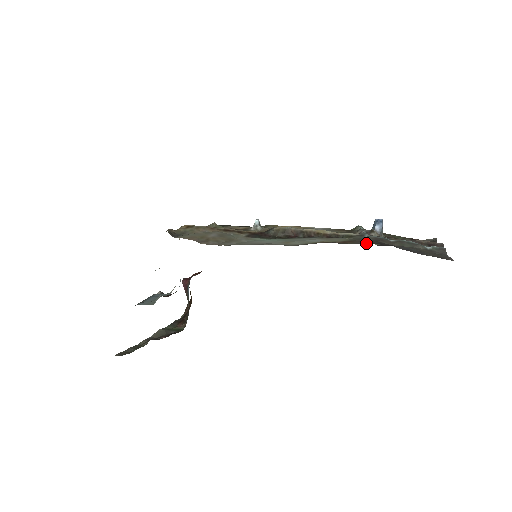
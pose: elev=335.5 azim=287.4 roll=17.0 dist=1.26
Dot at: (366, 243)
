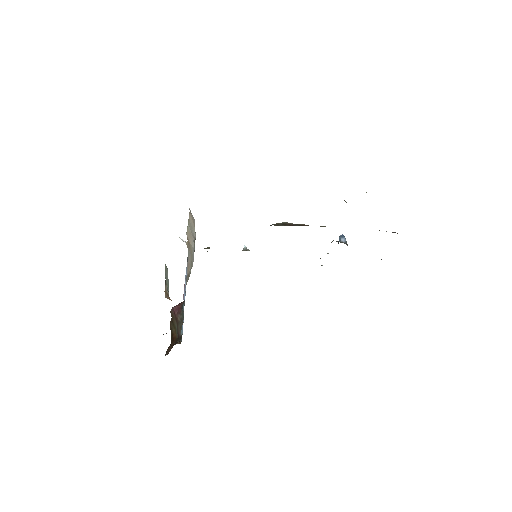
Dot at: occluded
